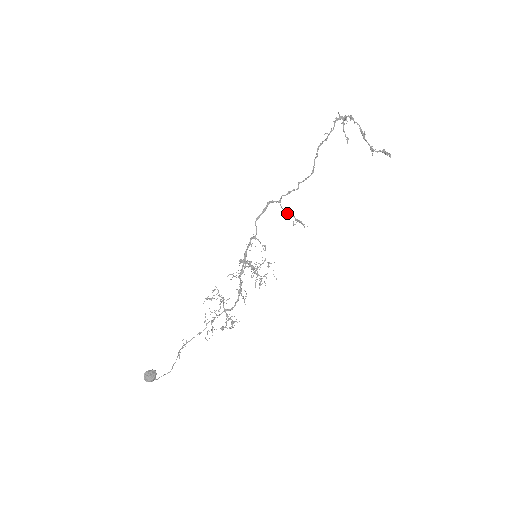
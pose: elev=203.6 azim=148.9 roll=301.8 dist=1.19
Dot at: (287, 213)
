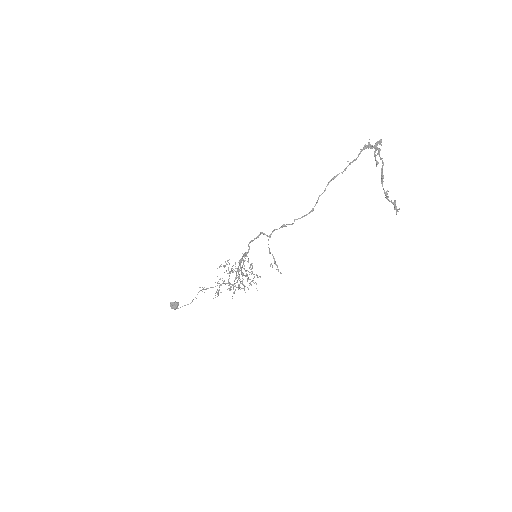
Dot at: (270, 252)
